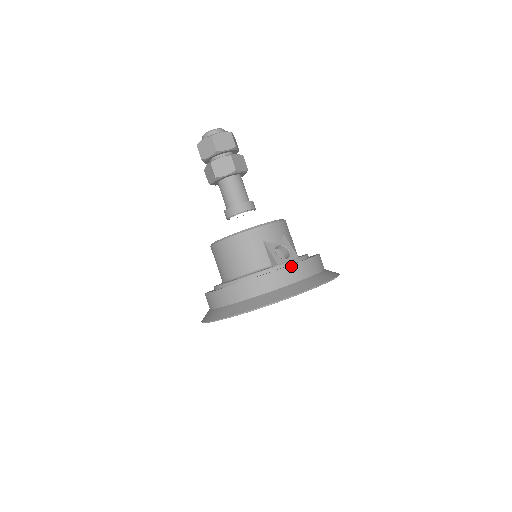
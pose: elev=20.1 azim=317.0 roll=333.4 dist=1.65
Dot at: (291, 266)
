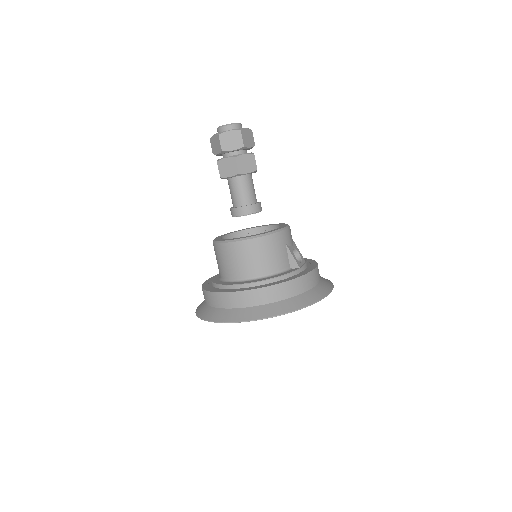
Dot at: (314, 270)
